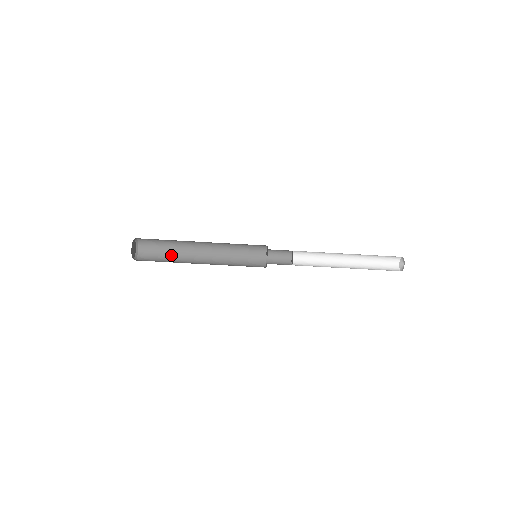
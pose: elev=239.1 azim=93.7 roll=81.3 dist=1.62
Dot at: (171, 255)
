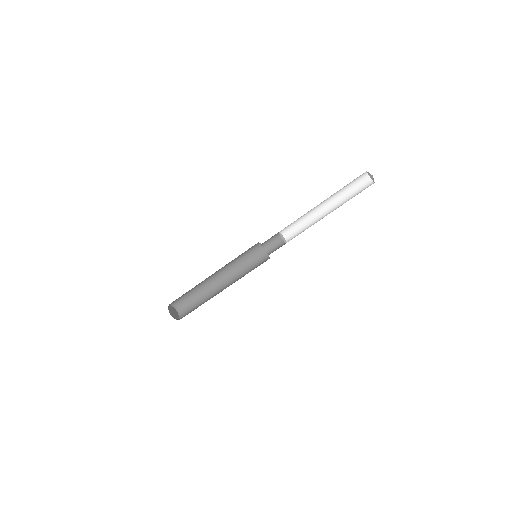
Dot at: (197, 292)
